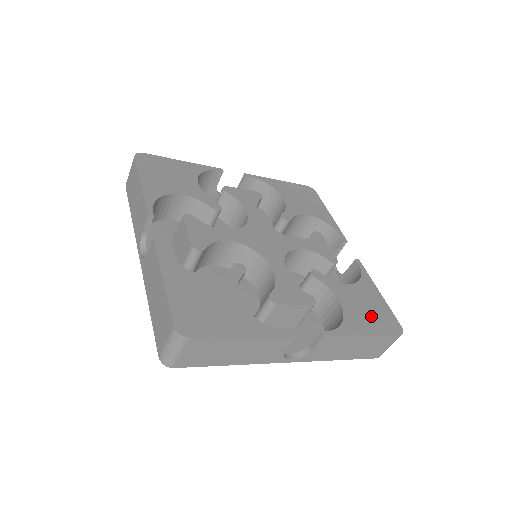
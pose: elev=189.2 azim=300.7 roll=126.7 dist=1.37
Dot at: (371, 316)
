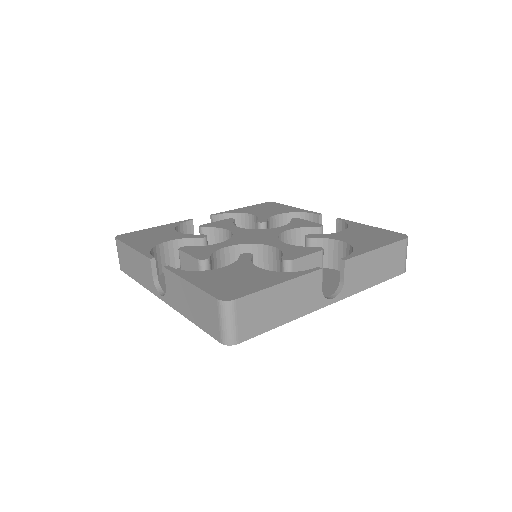
Dot at: (374, 238)
